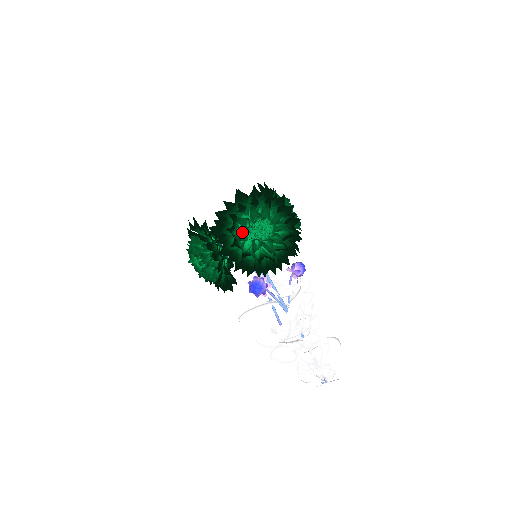
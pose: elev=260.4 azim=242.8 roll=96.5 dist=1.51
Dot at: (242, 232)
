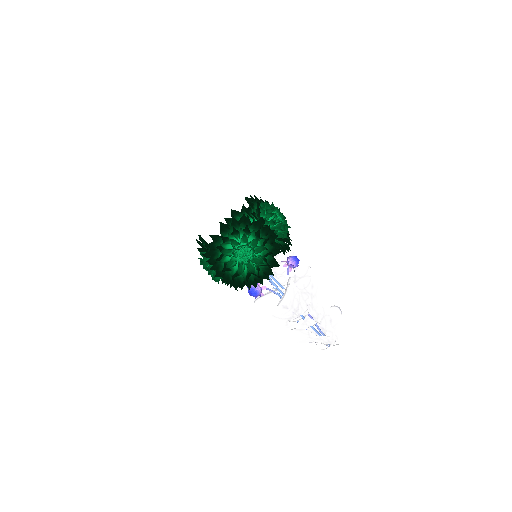
Dot at: occluded
